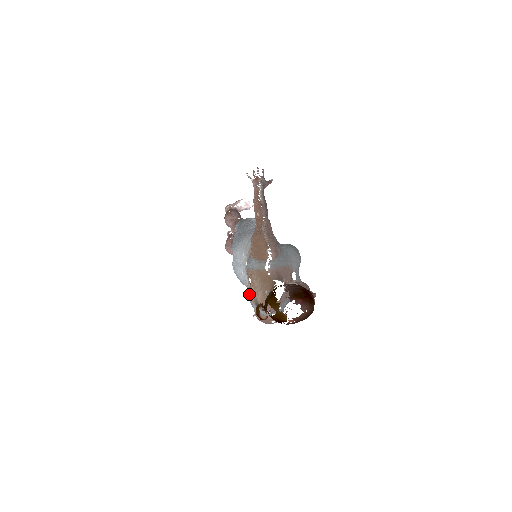
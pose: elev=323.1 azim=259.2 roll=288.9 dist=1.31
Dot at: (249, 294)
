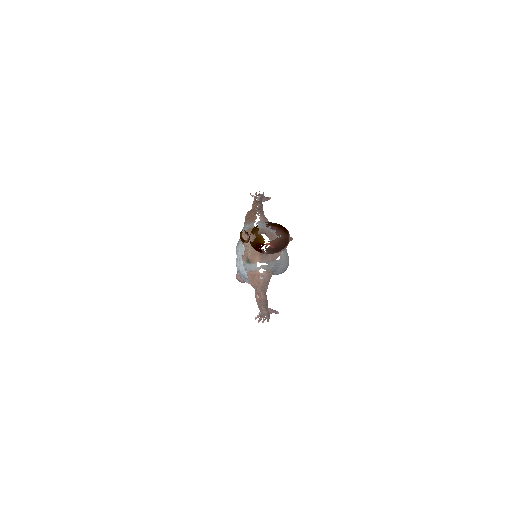
Dot at: (243, 258)
